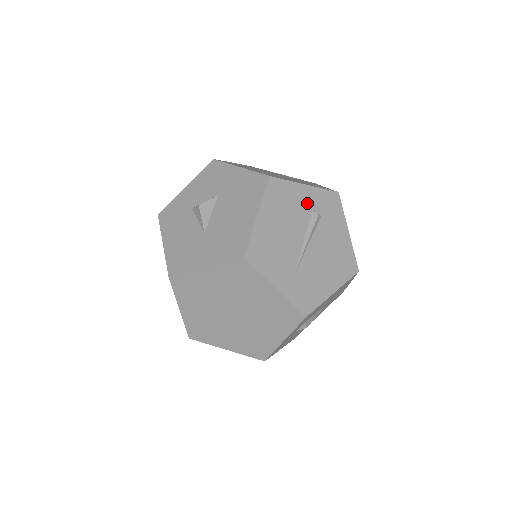
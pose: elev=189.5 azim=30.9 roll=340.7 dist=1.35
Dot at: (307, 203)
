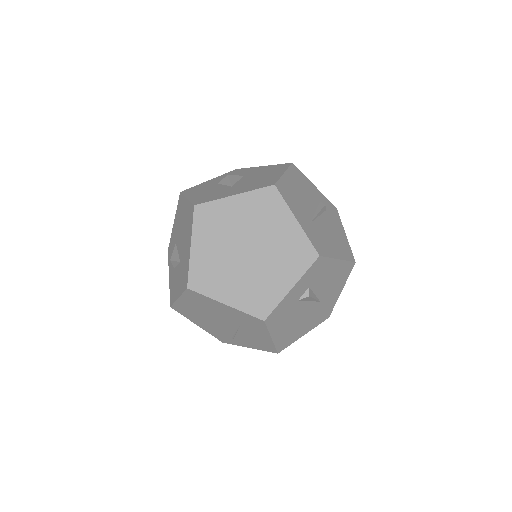
Dot at: (316, 195)
